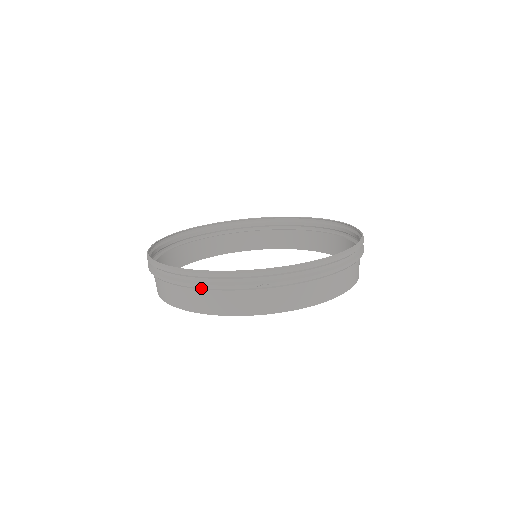
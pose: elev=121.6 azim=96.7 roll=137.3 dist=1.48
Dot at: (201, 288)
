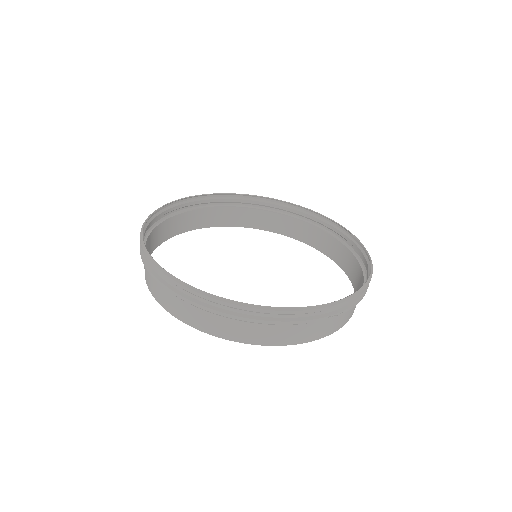
Dot at: (272, 324)
